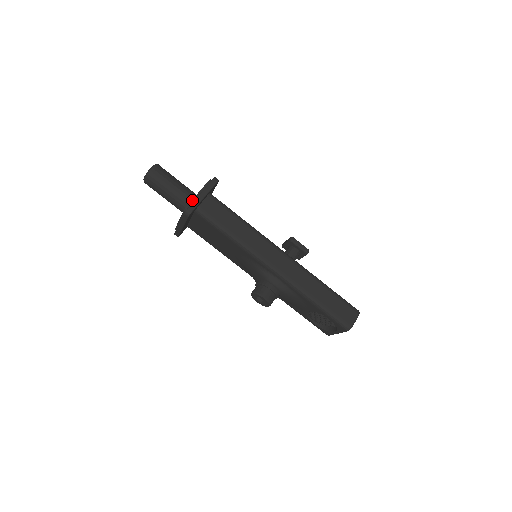
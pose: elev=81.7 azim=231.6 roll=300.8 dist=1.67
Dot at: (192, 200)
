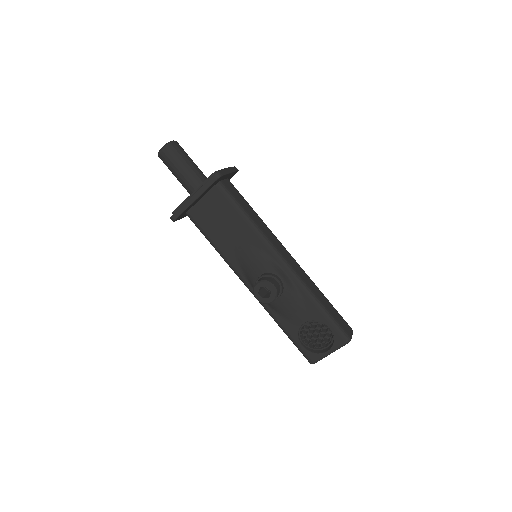
Dot at: (219, 170)
